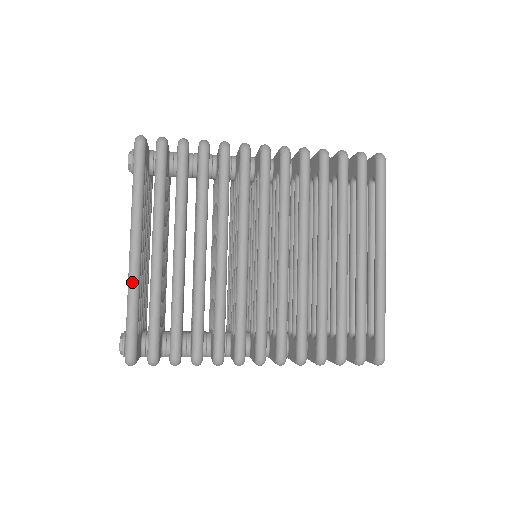
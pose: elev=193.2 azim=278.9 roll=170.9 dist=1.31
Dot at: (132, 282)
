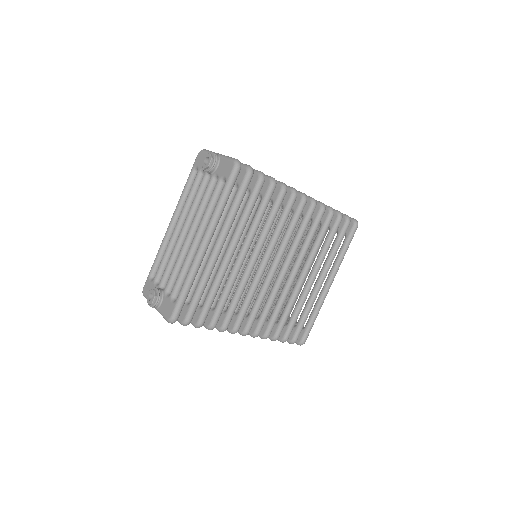
Dot at: (196, 269)
